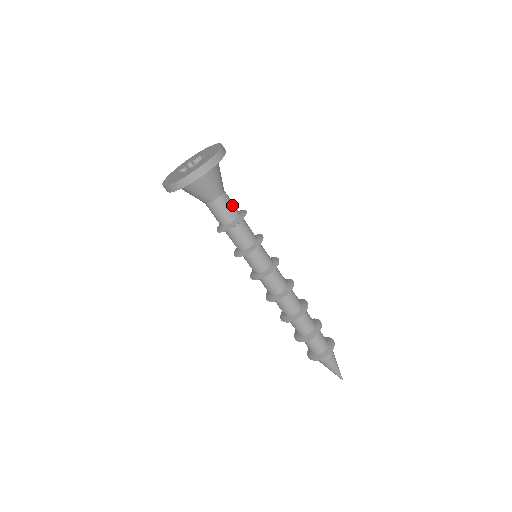
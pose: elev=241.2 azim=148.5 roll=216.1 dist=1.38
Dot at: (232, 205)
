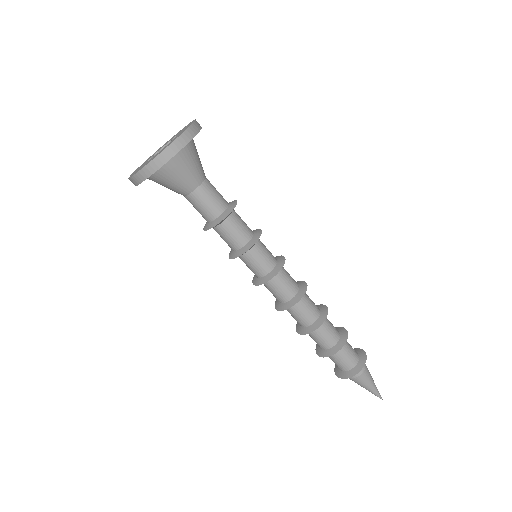
Dot at: (212, 201)
